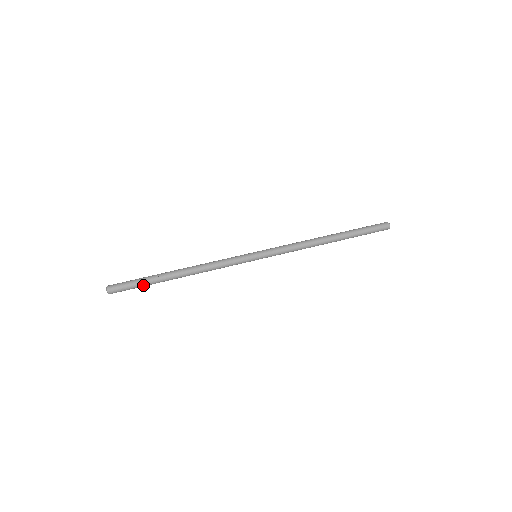
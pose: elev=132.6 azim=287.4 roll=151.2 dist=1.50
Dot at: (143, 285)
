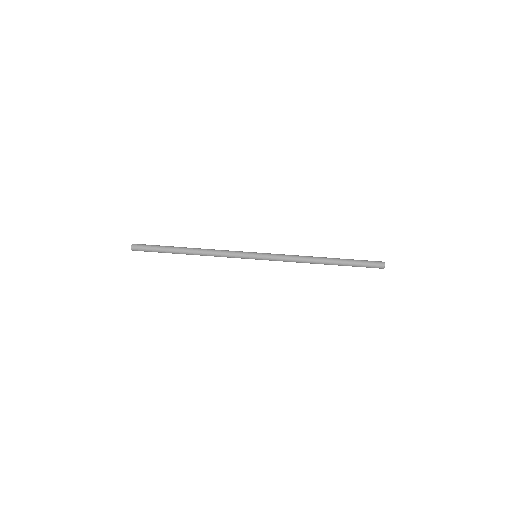
Dot at: (159, 251)
